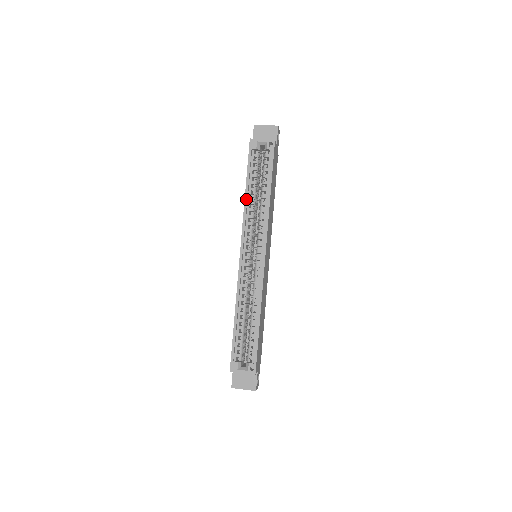
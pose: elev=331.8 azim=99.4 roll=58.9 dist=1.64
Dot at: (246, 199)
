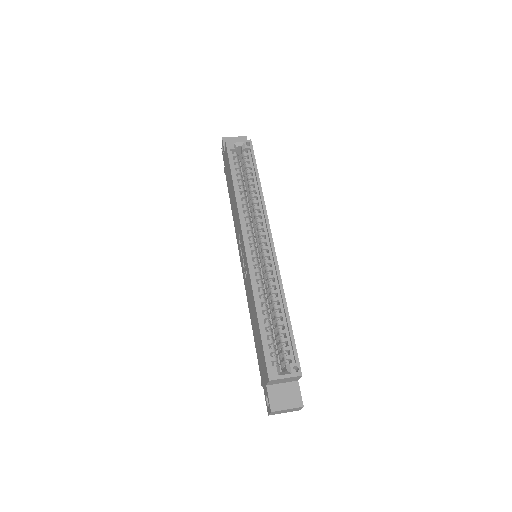
Dot at: (236, 192)
